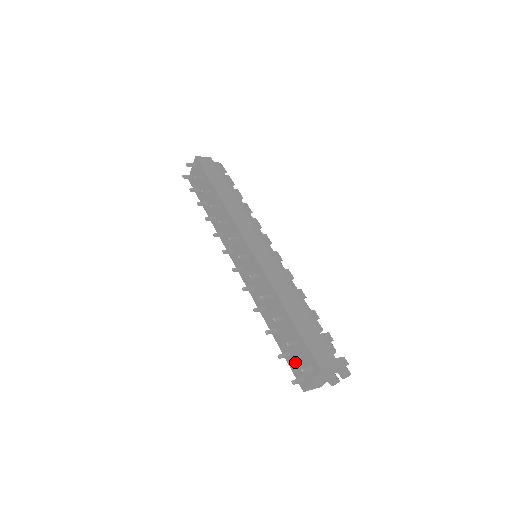
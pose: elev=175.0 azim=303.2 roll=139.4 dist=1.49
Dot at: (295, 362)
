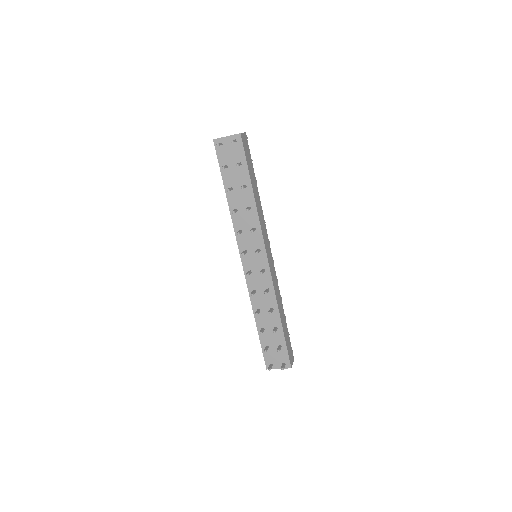
Dot at: (270, 353)
